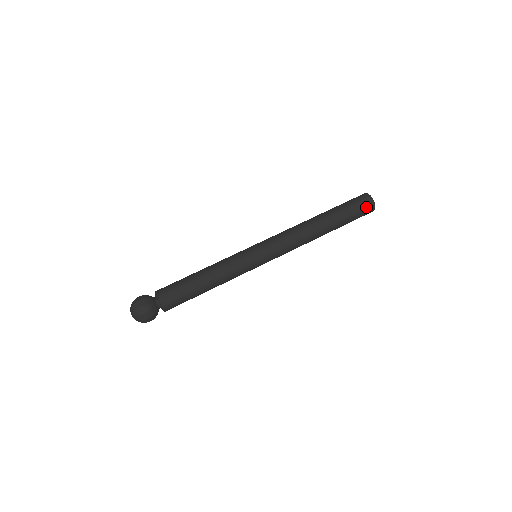
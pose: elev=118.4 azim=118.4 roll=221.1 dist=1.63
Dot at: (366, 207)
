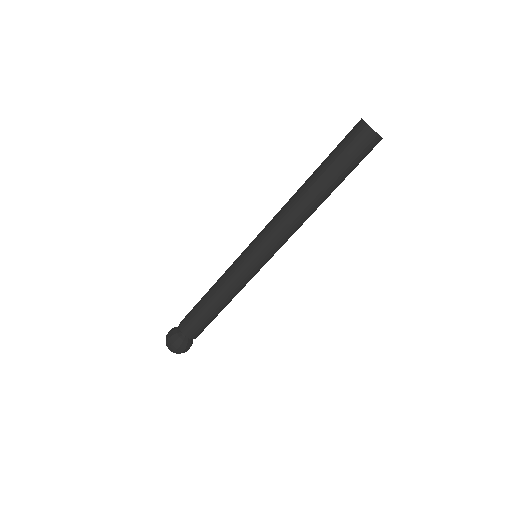
Dot at: occluded
